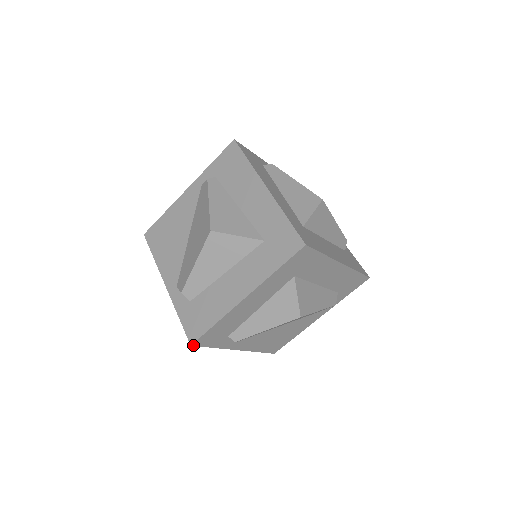
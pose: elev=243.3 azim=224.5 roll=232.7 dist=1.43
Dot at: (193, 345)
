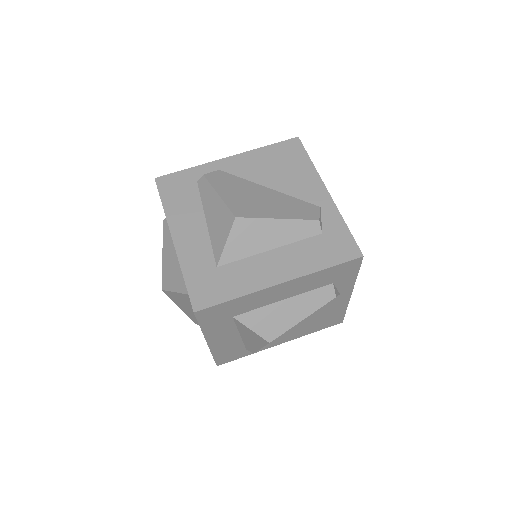
Dot at: occluded
